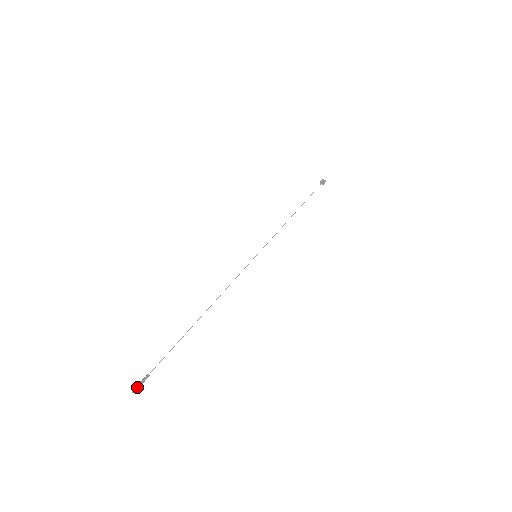
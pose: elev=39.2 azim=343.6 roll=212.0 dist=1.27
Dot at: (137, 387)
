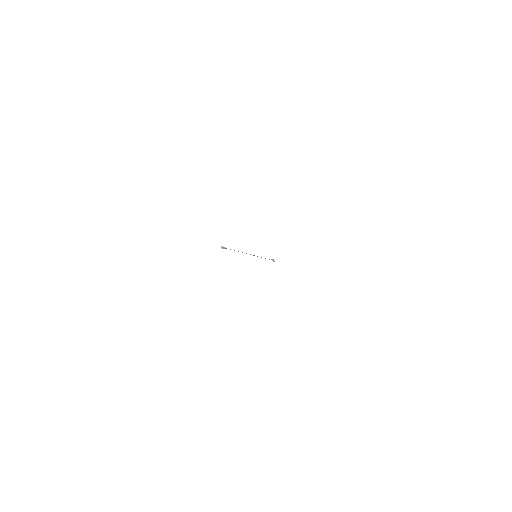
Dot at: (224, 247)
